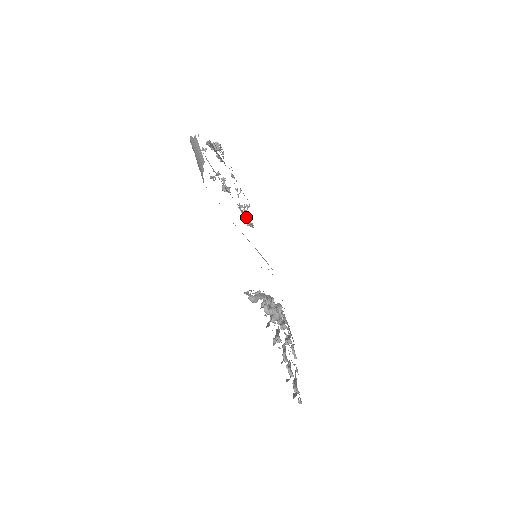
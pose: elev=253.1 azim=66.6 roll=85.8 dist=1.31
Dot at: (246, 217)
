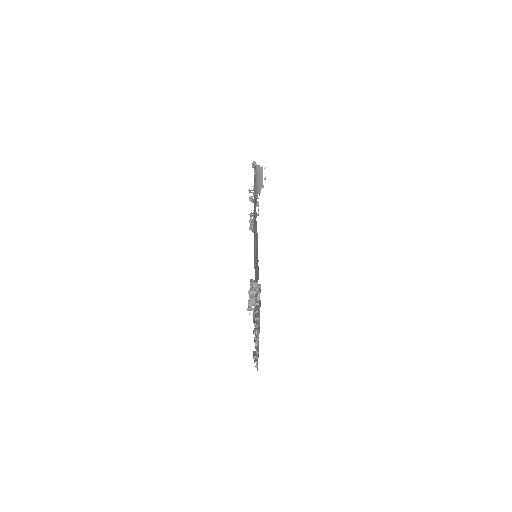
Dot at: (253, 223)
